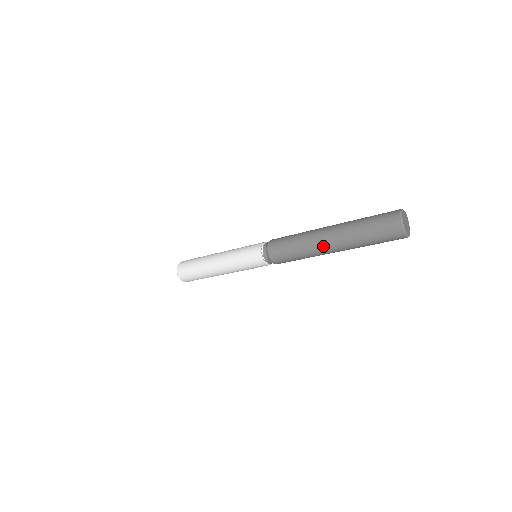
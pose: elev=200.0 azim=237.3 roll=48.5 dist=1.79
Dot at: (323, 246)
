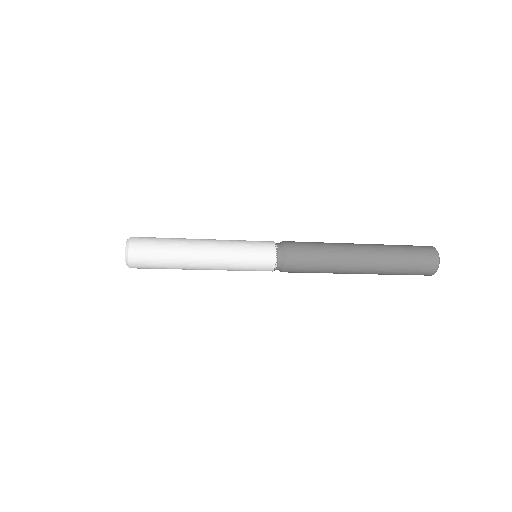
Dot at: (354, 270)
